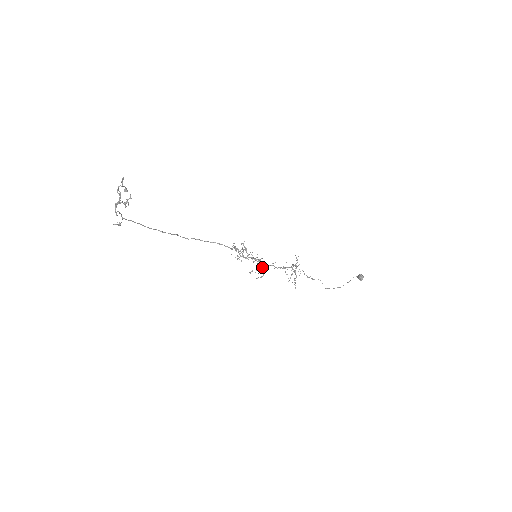
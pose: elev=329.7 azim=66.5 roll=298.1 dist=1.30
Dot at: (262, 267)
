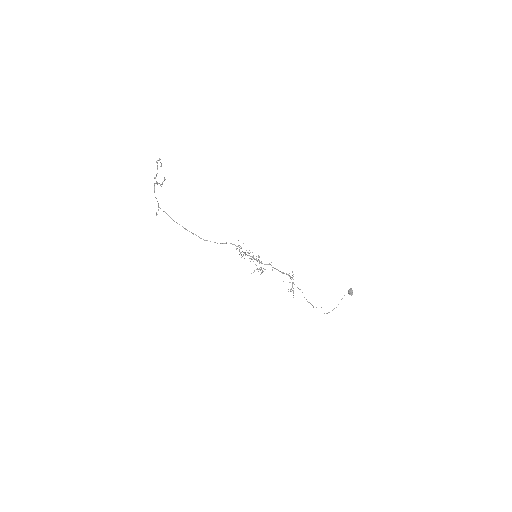
Dot at: occluded
